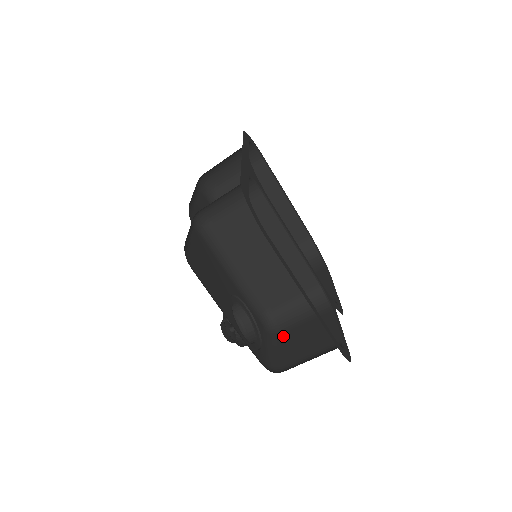
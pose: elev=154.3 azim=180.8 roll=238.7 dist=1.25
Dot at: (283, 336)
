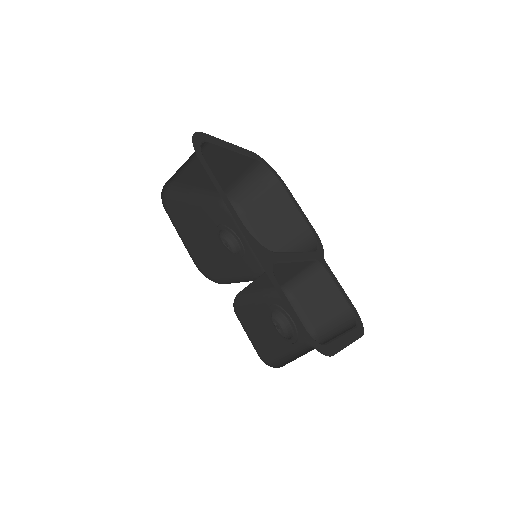
Dot at: (299, 300)
